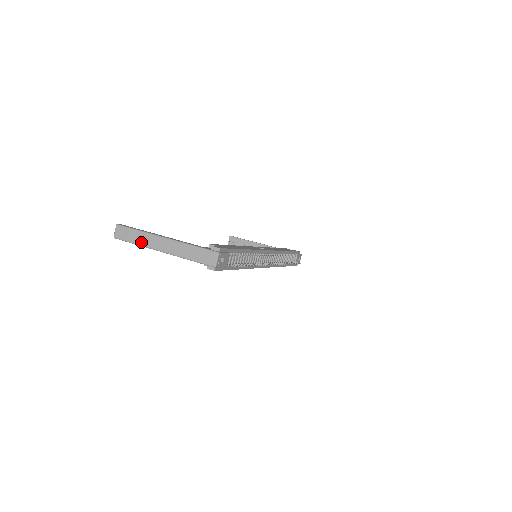
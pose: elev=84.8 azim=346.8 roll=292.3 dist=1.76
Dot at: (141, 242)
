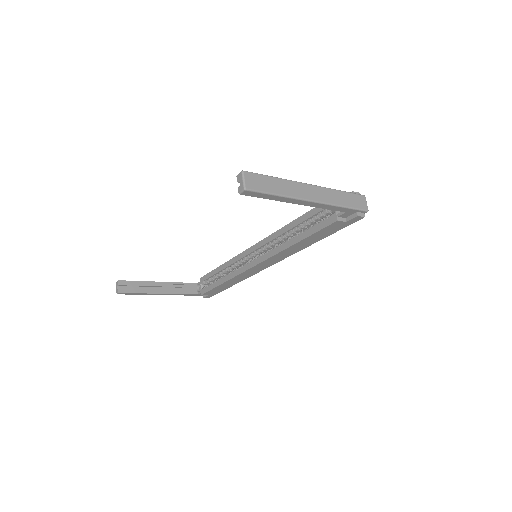
Dot at: (285, 192)
